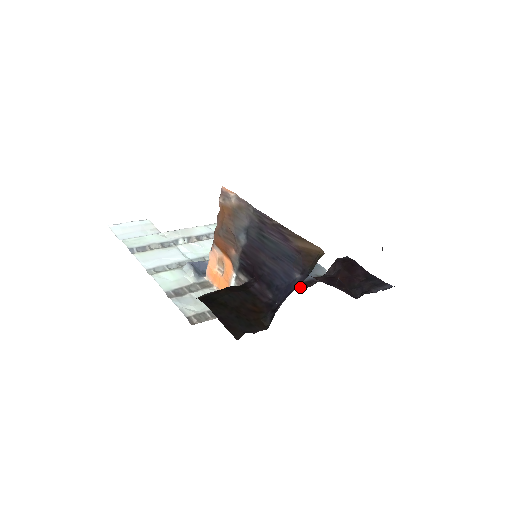
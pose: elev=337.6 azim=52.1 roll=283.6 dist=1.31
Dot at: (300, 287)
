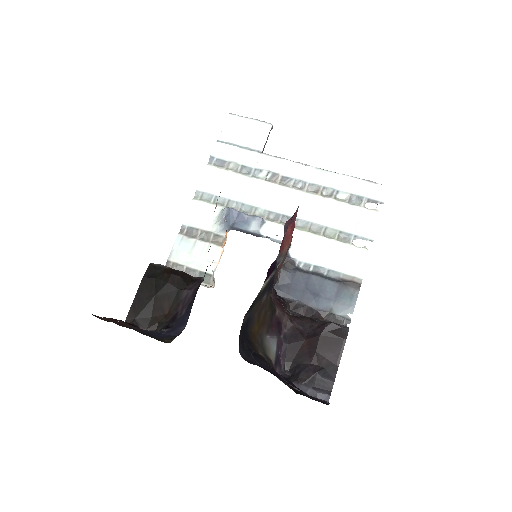
Dot at: (293, 308)
